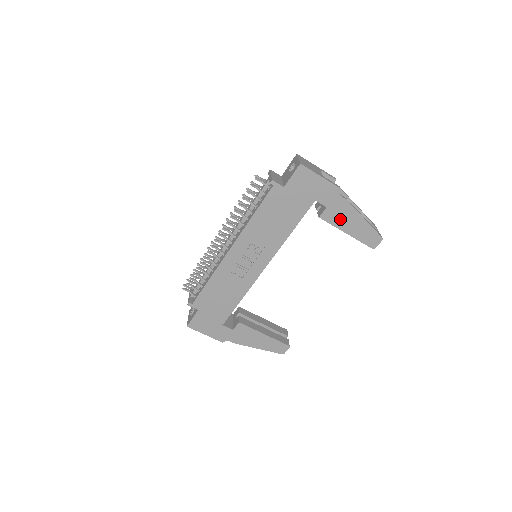
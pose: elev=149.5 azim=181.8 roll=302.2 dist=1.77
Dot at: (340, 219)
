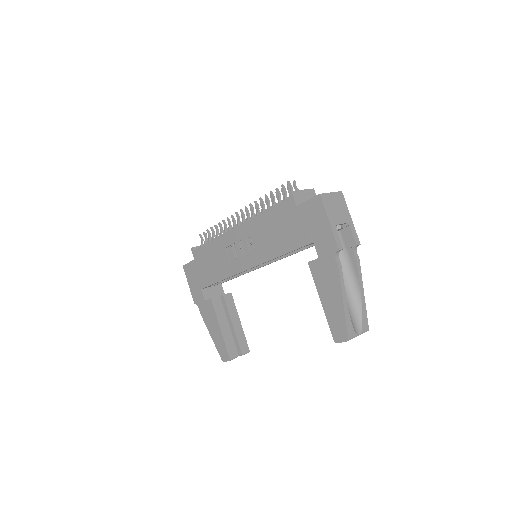
Dot at: (323, 281)
